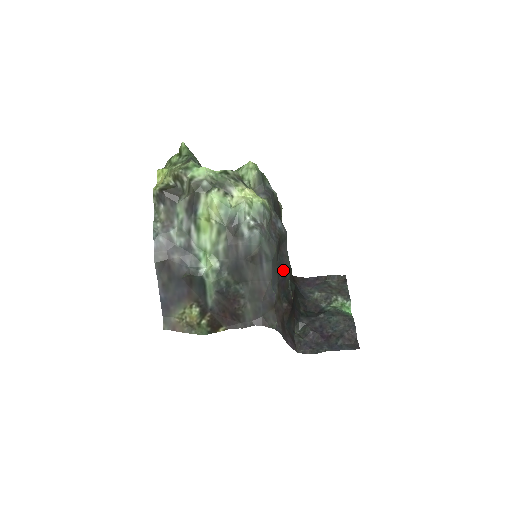
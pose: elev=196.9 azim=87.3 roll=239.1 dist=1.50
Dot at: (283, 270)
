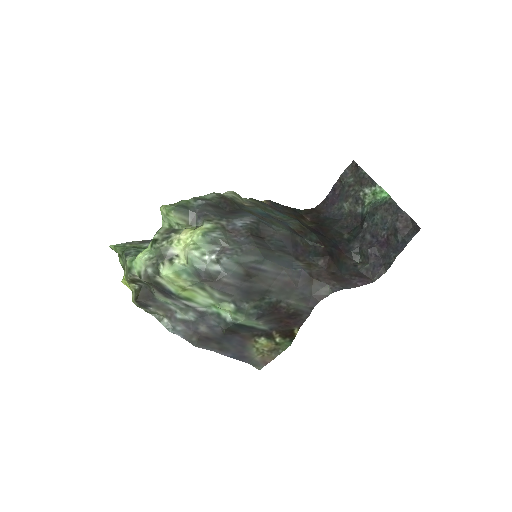
Dot at: (287, 244)
